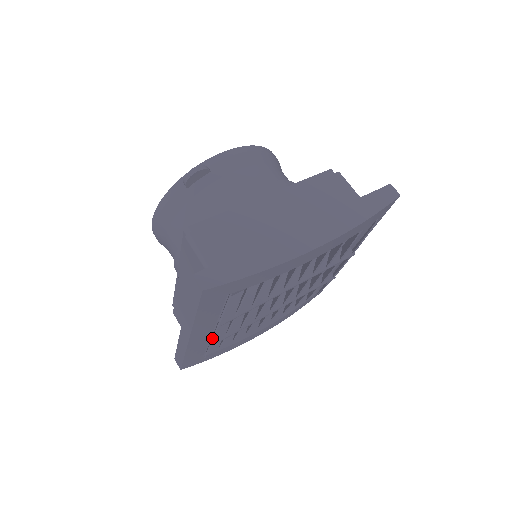
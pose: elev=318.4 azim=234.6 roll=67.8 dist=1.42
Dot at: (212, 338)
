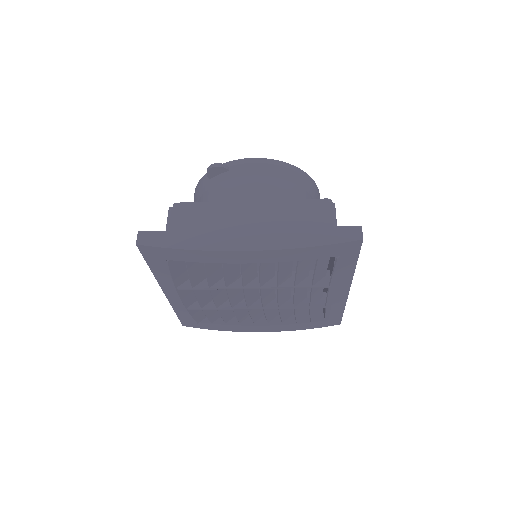
Dot at: occluded
